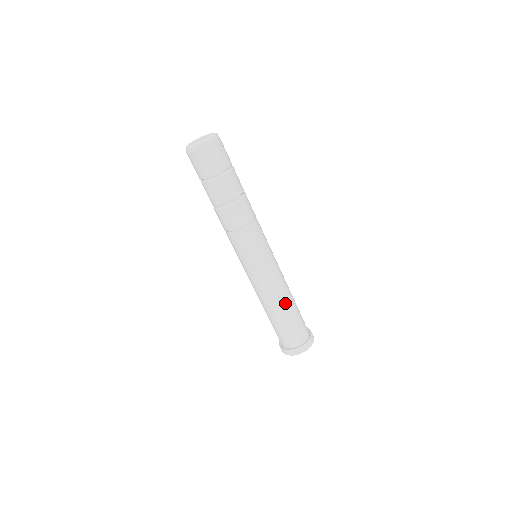
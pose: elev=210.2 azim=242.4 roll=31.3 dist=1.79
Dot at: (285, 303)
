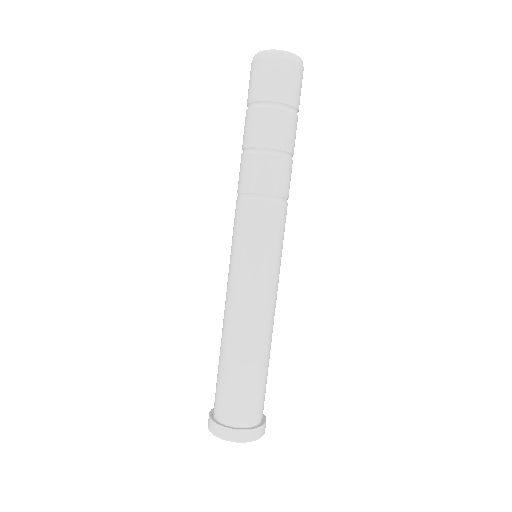
Dot at: (266, 344)
